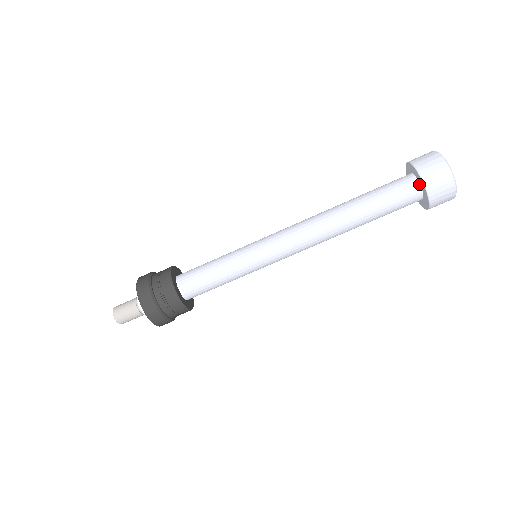
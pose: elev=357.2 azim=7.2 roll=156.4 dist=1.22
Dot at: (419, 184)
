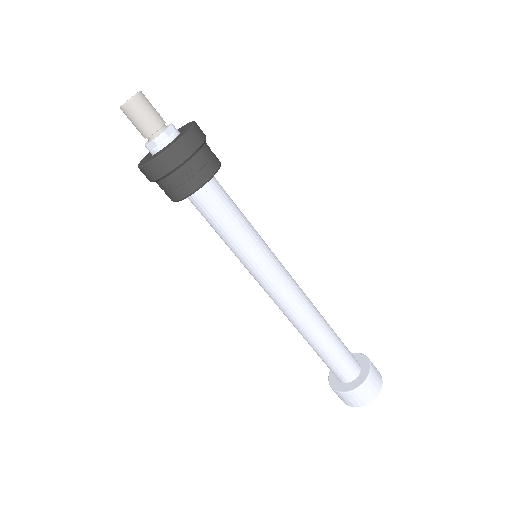
Dot at: (360, 370)
